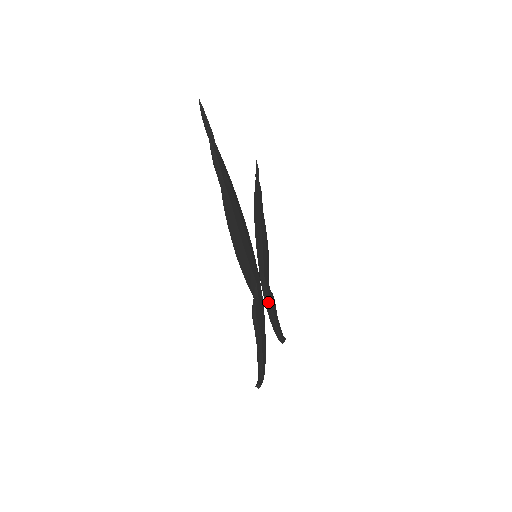
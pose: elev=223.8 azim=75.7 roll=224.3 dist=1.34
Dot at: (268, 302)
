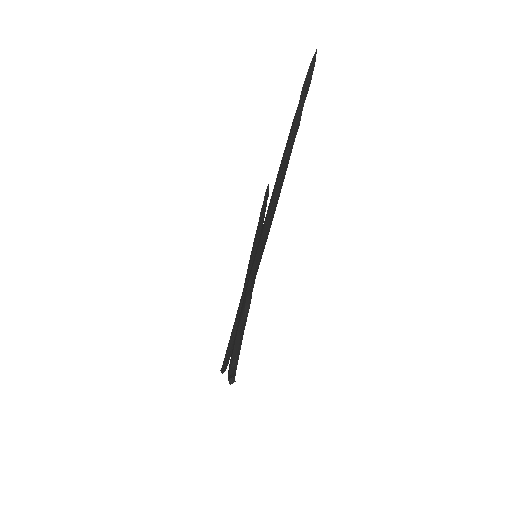
Dot at: occluded
